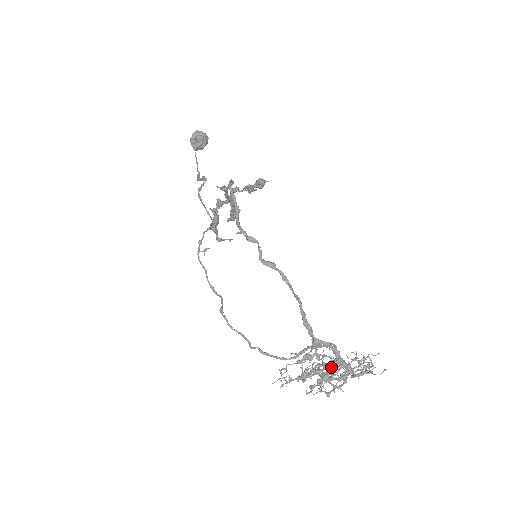
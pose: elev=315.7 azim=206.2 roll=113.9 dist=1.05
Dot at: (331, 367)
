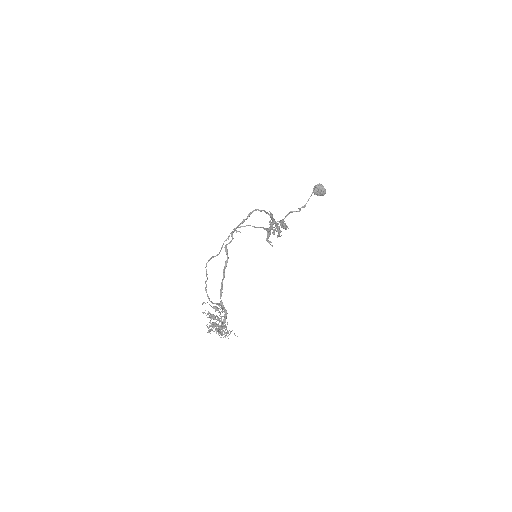
Dot at: occluded
